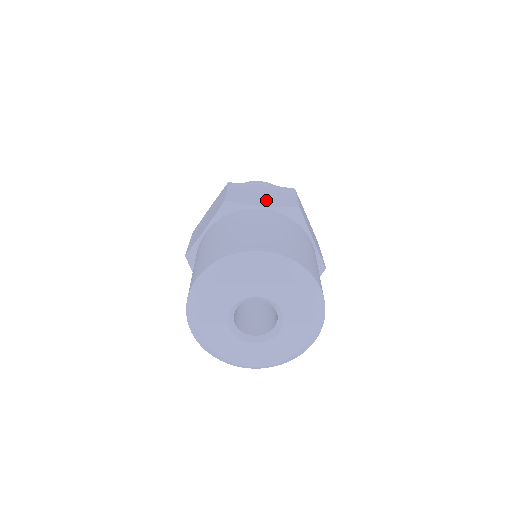
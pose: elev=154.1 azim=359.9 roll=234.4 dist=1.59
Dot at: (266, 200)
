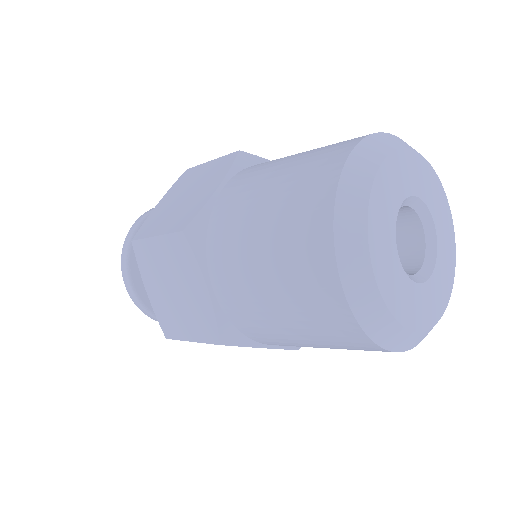
Dot at: (204, 187)
